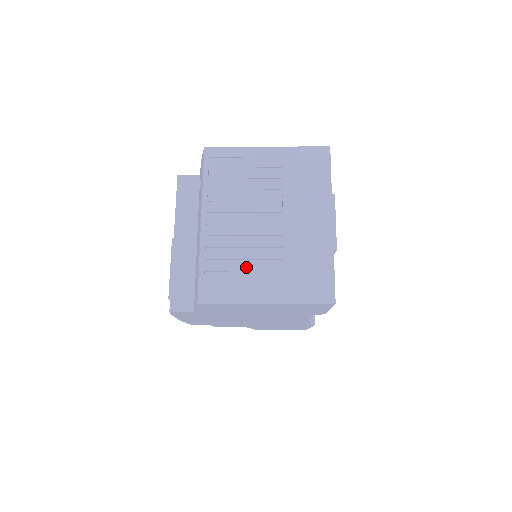
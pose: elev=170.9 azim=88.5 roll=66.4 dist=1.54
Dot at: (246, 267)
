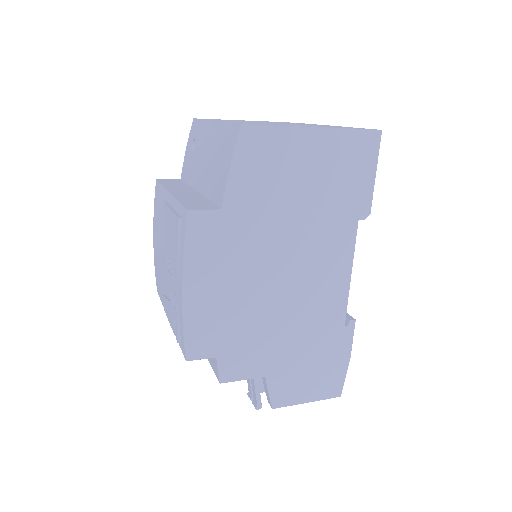
Dot at: (277, 124)
